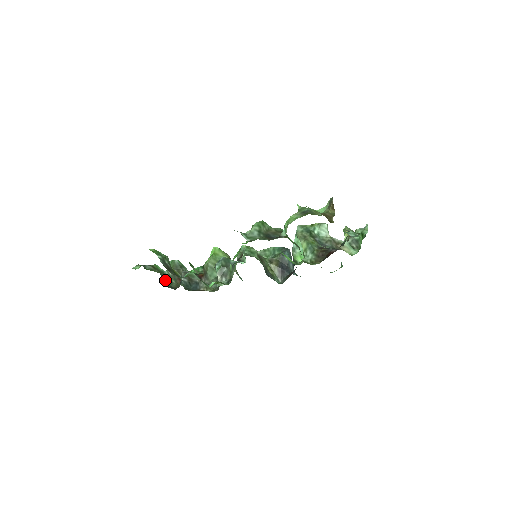
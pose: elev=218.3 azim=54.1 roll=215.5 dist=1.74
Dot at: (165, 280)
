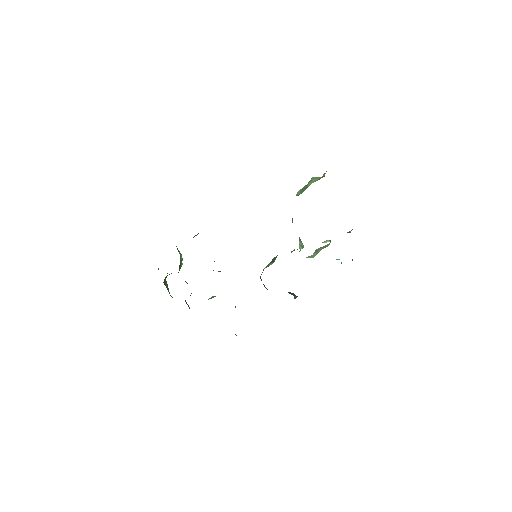
Dot at: (166, 286)
